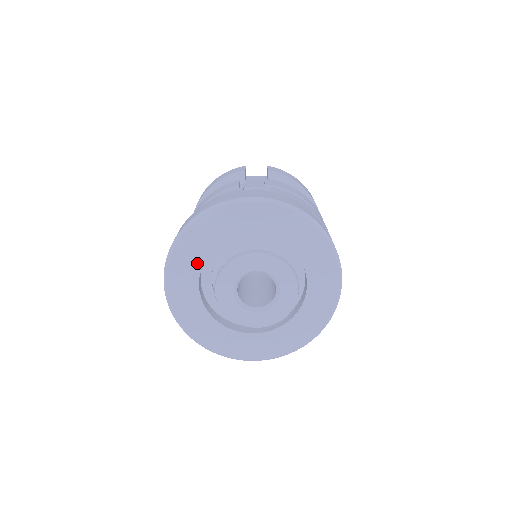
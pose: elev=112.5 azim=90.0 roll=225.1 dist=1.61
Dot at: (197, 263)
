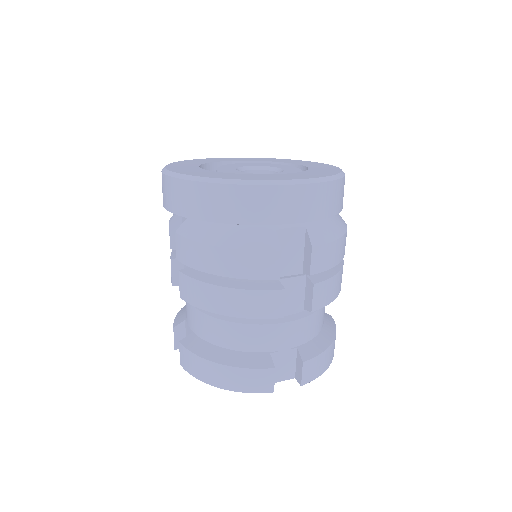
Dot at: (194, 165)
